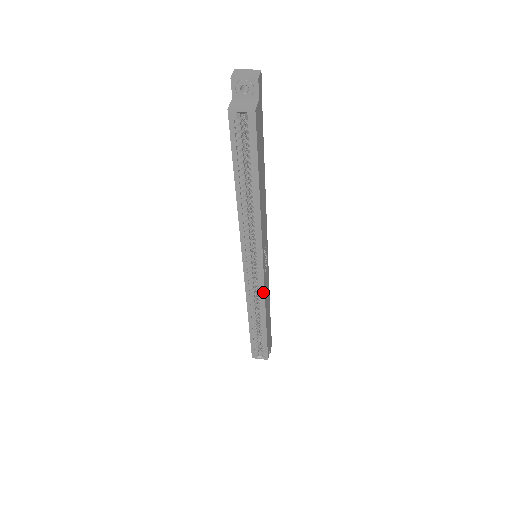
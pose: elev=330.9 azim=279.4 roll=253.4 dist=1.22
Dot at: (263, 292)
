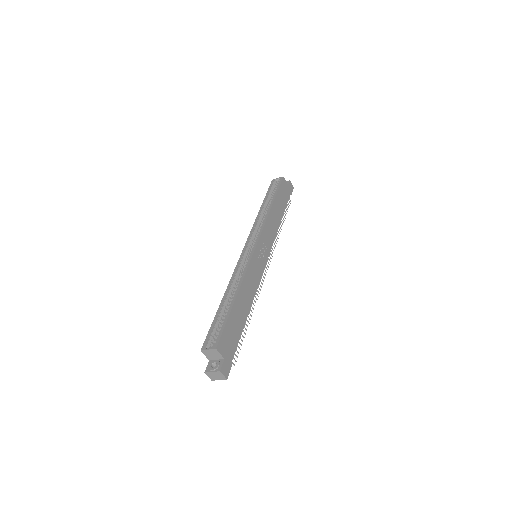
Dot at: (248, 264)
